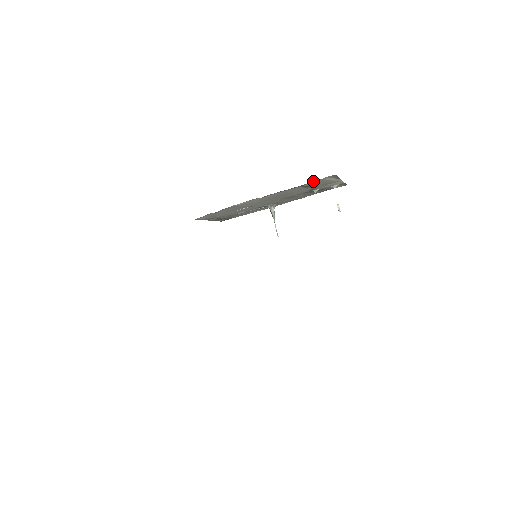
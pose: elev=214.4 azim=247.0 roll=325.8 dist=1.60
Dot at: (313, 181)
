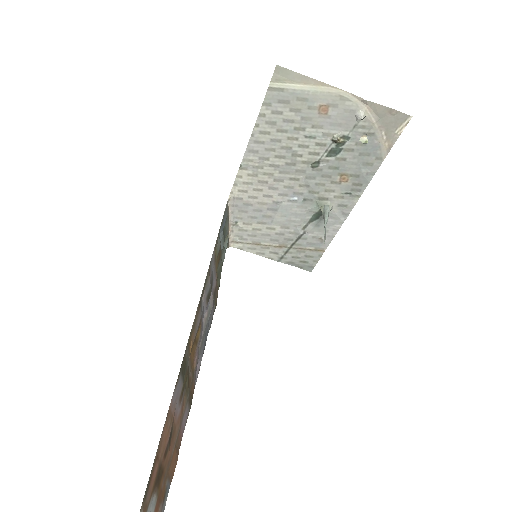
Dot at: (265, 97)
